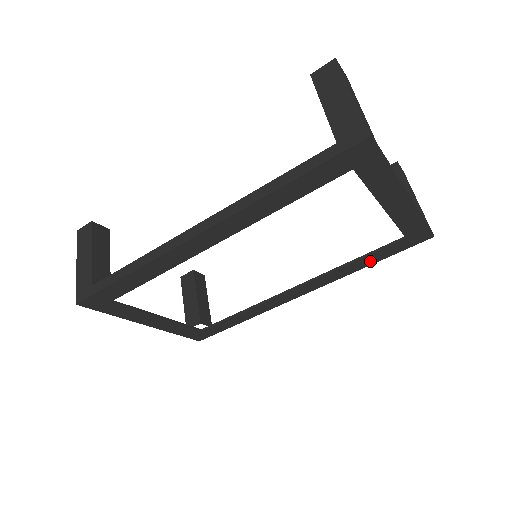
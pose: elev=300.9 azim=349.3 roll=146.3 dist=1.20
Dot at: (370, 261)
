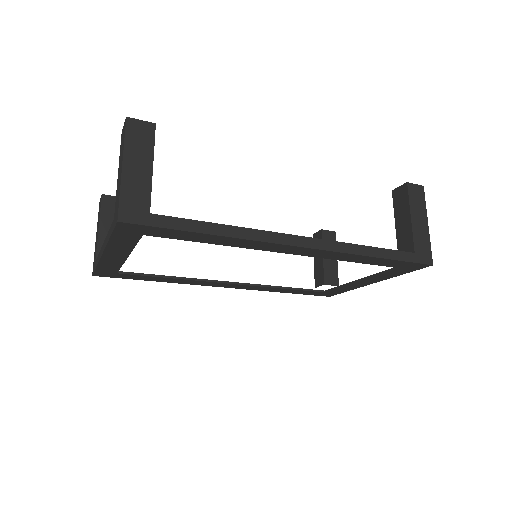
Dot at: (290, 291)
